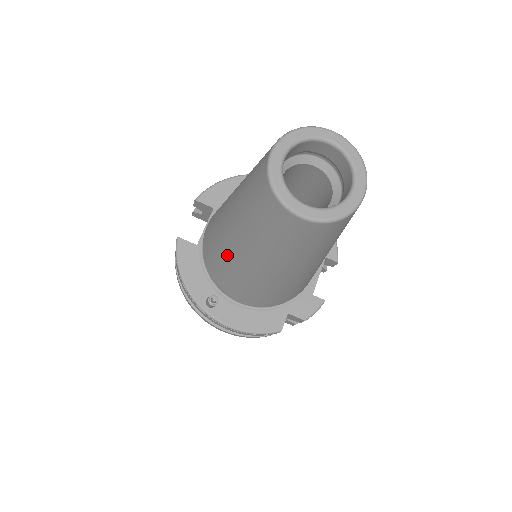
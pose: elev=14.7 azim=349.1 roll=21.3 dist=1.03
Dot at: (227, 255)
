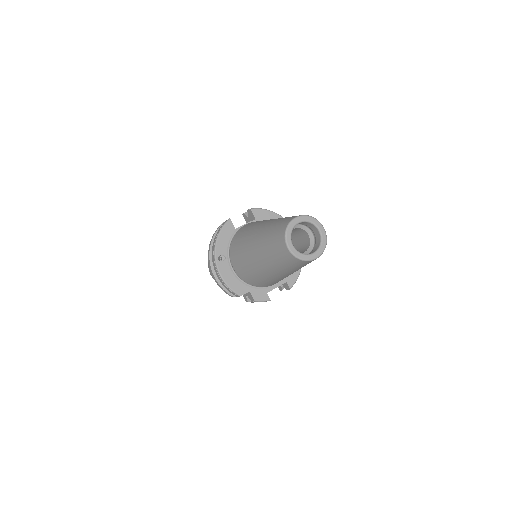
Dot at: (247, 242)
